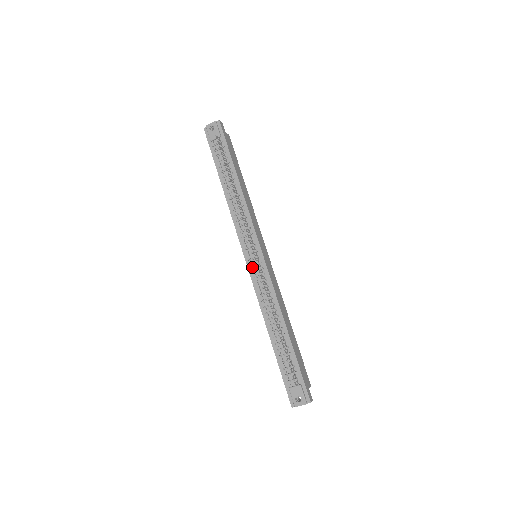
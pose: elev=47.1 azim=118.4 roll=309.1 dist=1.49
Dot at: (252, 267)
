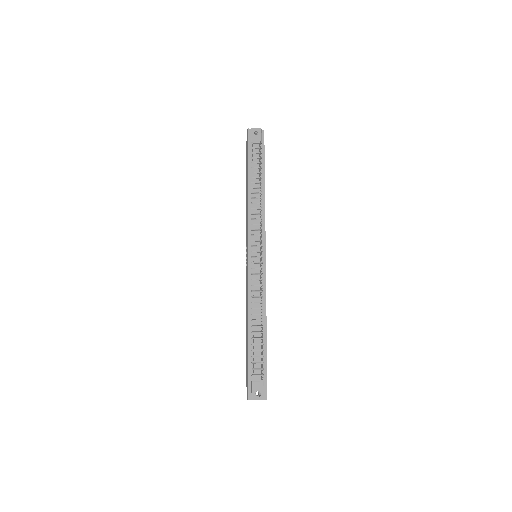
Dot at: (252, 264)
